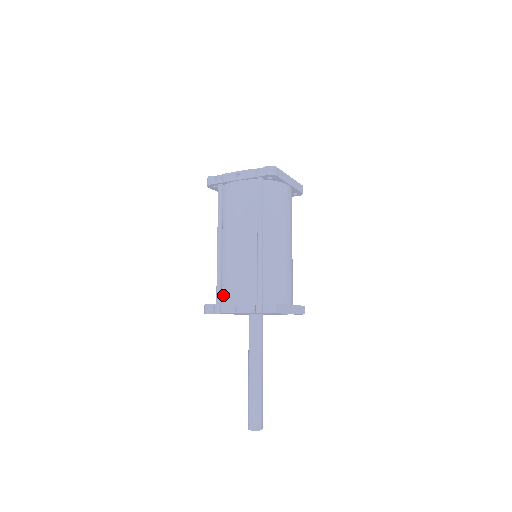
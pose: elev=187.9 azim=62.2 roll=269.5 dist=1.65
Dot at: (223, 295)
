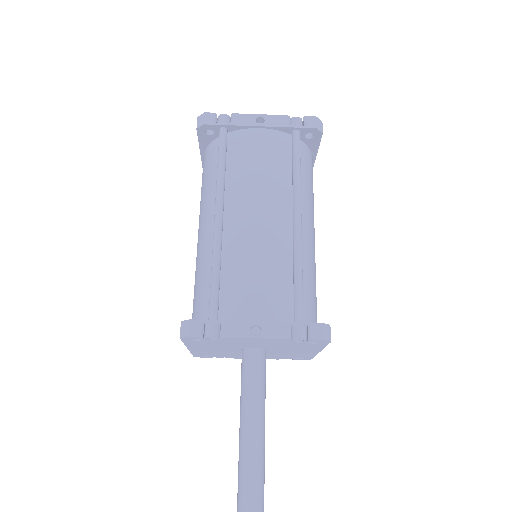
Dot at: (221, 306)
